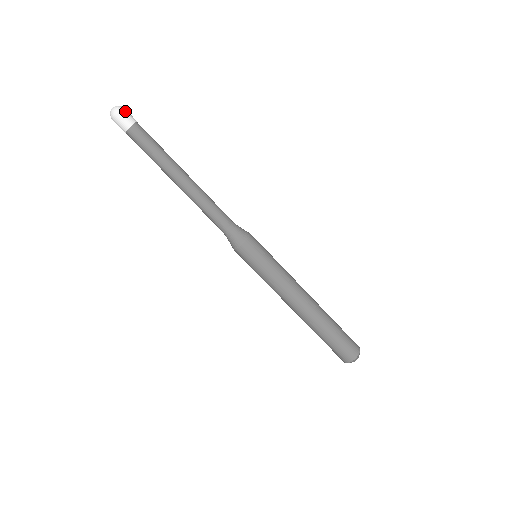
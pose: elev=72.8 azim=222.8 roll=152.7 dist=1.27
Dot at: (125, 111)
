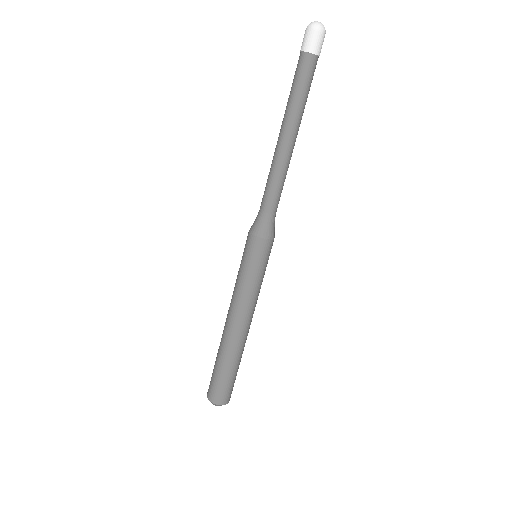
Dot at: occluded
